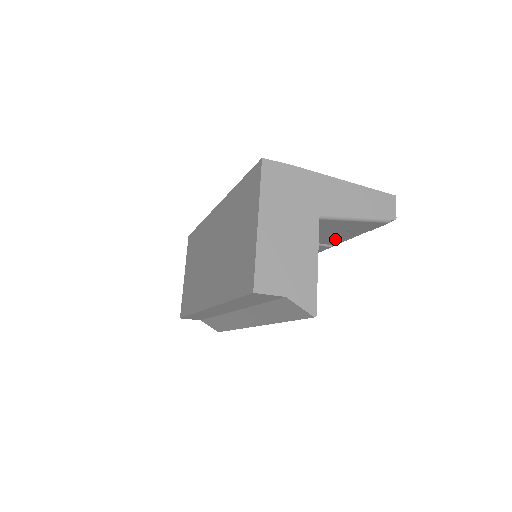
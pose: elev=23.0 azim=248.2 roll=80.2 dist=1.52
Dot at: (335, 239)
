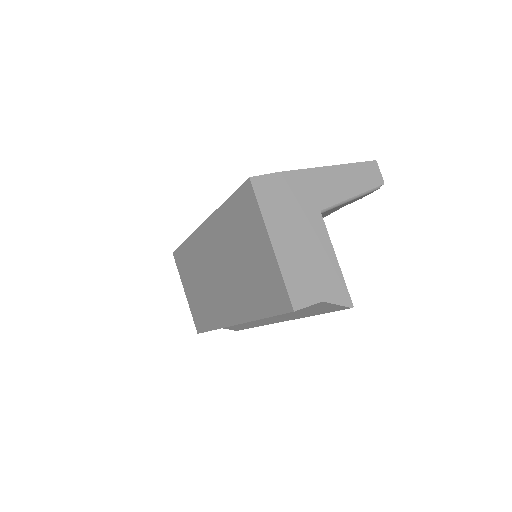
Dot at: occluded
